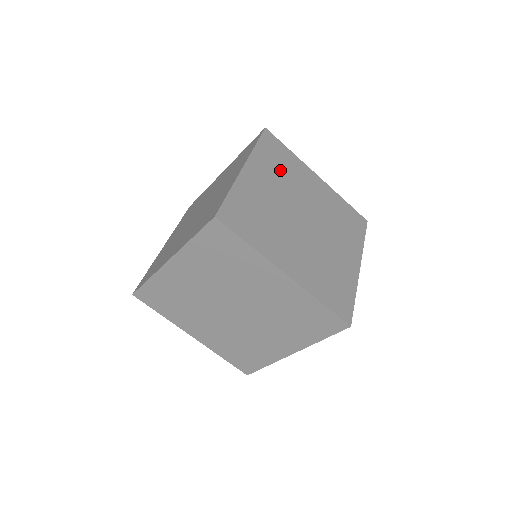
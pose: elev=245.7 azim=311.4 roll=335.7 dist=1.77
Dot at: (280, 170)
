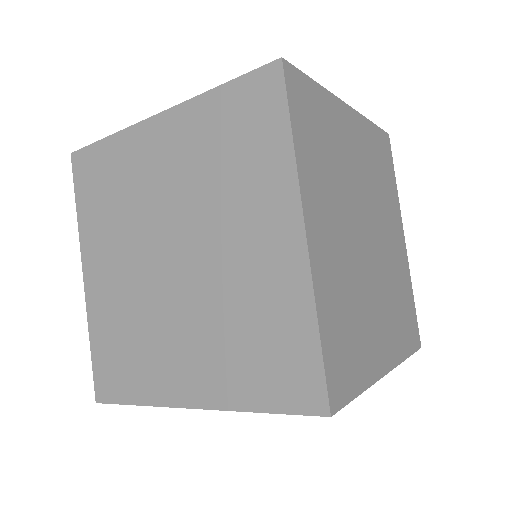
Dot at: (377, 171)
